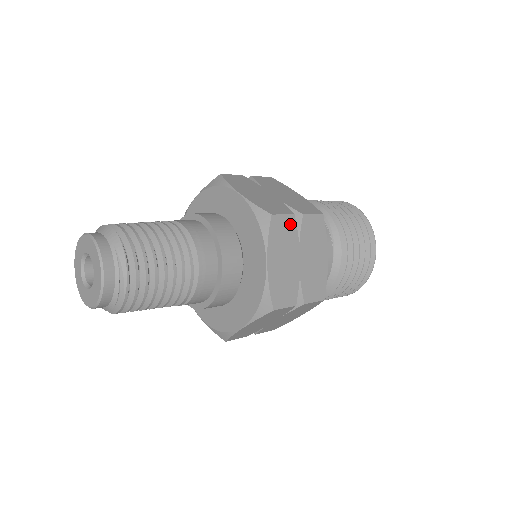
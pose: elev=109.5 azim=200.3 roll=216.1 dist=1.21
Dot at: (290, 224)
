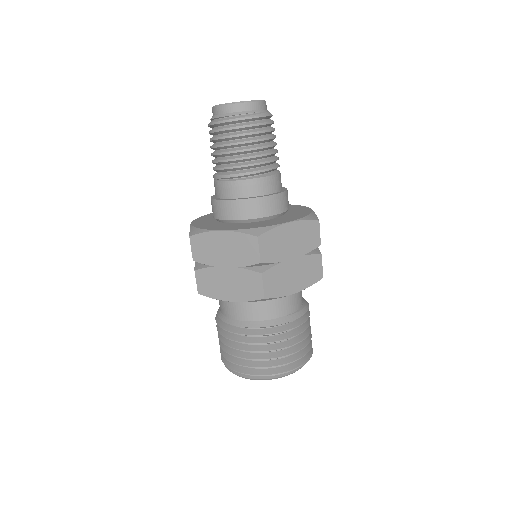
Dot at: (315, 242)
